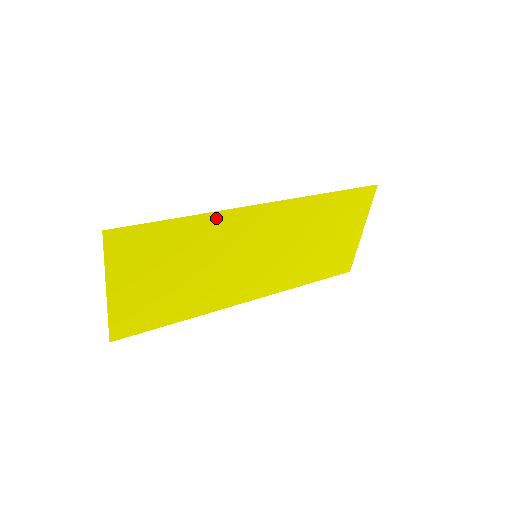
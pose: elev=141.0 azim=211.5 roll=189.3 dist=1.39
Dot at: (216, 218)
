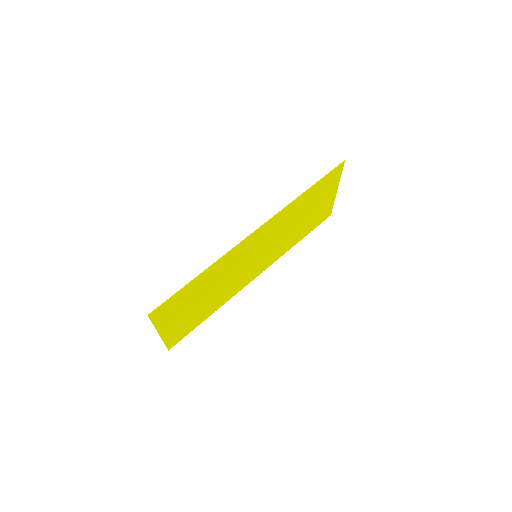
Dot at: (222, 260)
